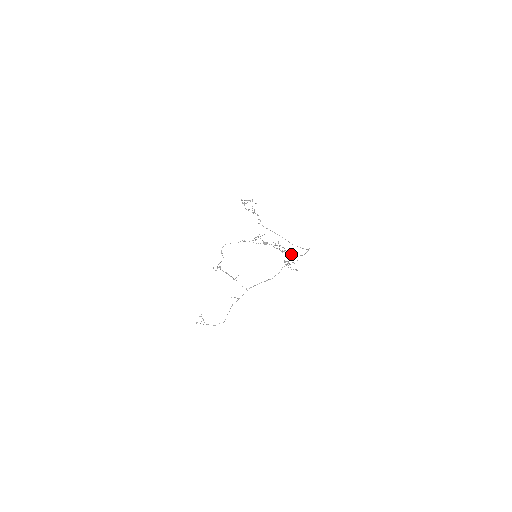
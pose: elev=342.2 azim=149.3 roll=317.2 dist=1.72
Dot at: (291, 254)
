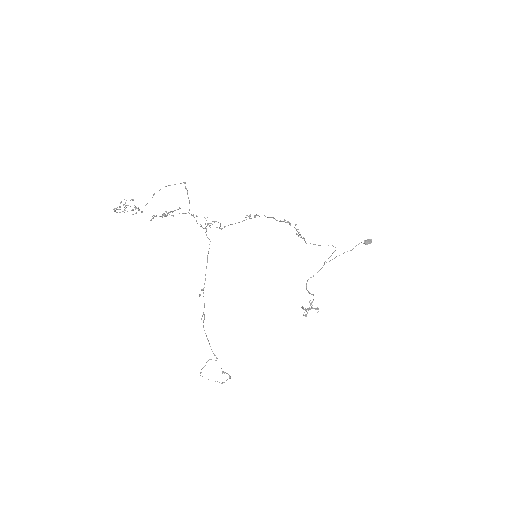
Dot at: occluded
